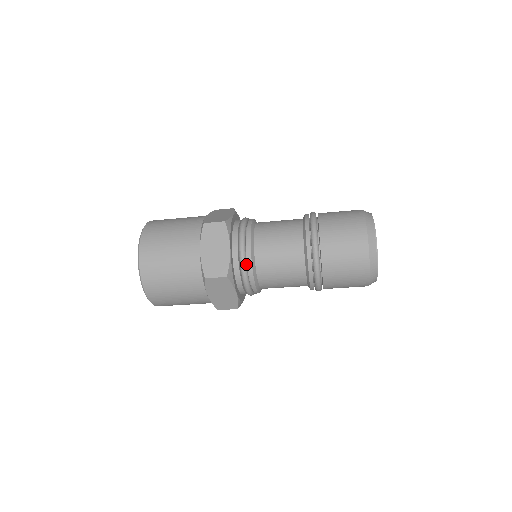
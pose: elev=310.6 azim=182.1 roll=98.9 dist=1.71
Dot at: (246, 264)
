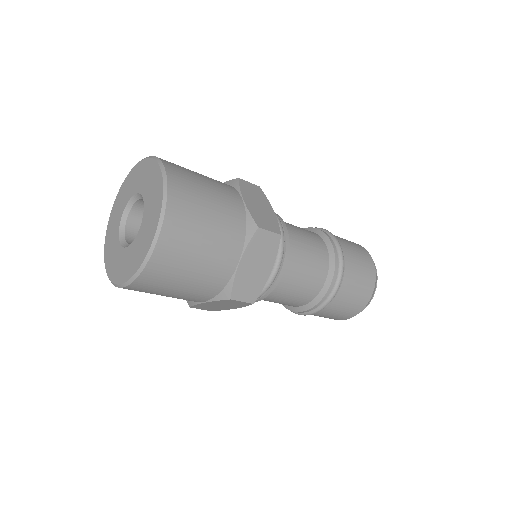
Dot at: (269, 286)
